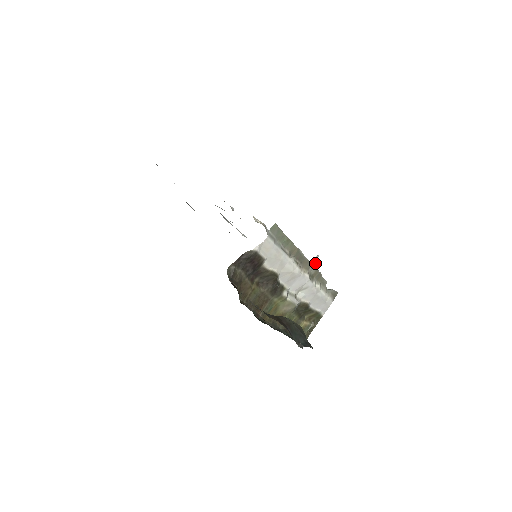
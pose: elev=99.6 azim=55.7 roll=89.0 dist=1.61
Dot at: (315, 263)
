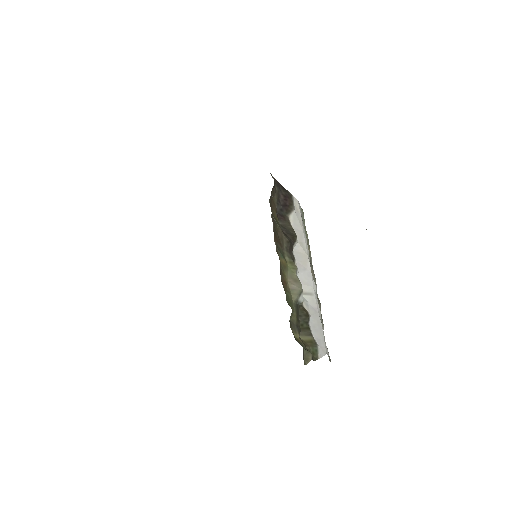
Dot at: occluded
